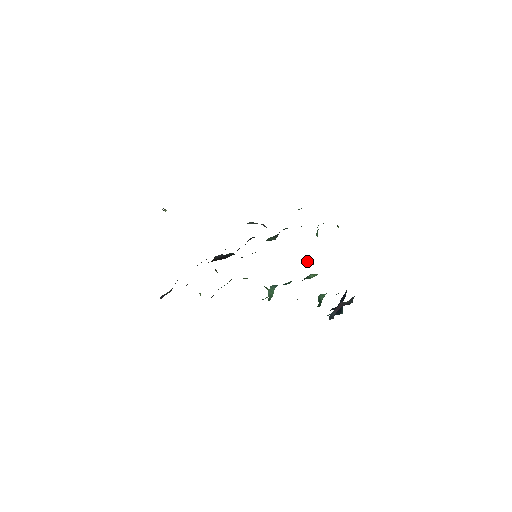
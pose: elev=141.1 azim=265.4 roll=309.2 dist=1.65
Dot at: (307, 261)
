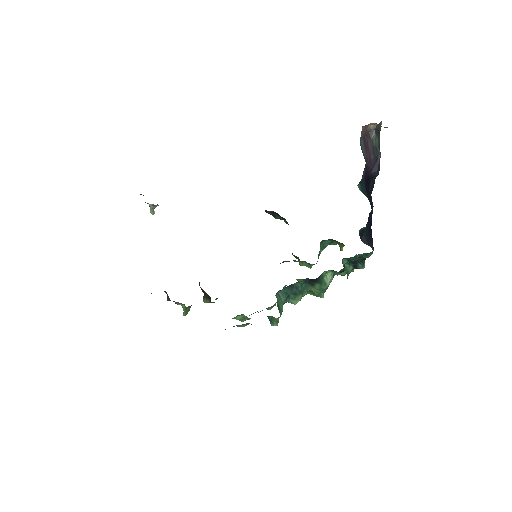
Dot at: occluded
